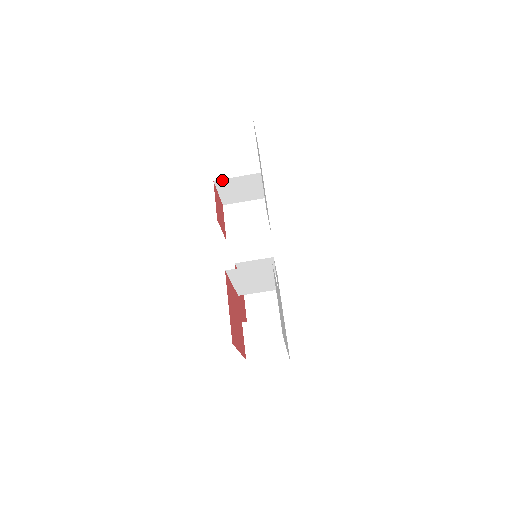
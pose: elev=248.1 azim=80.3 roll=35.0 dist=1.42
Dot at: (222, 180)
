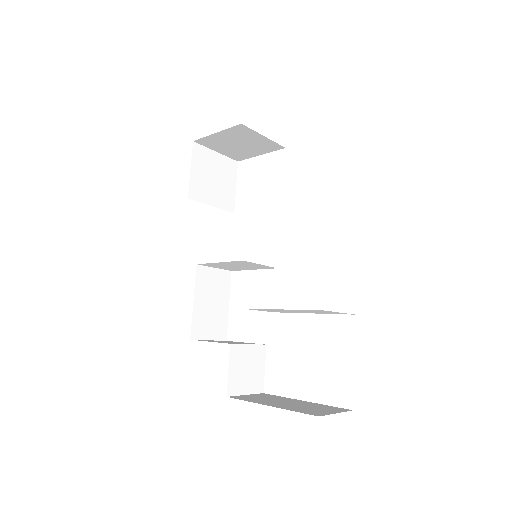
Dot at: (248, 128)
